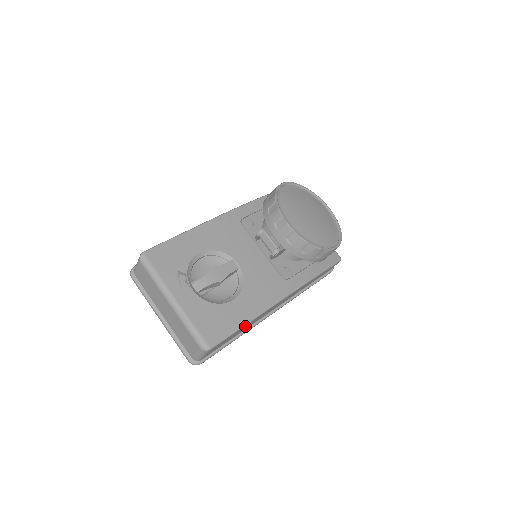
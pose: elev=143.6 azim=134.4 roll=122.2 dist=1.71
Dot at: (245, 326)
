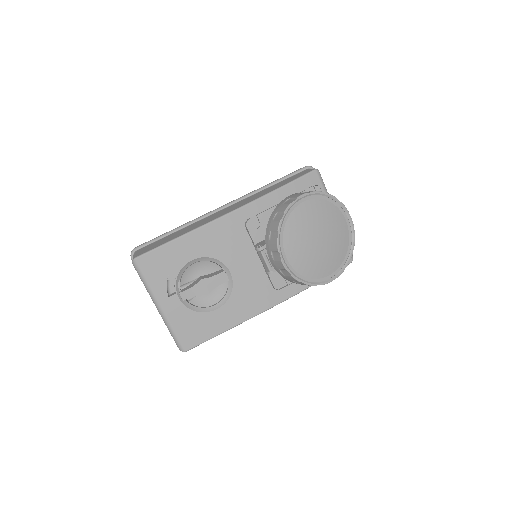
Dot at: occluded
